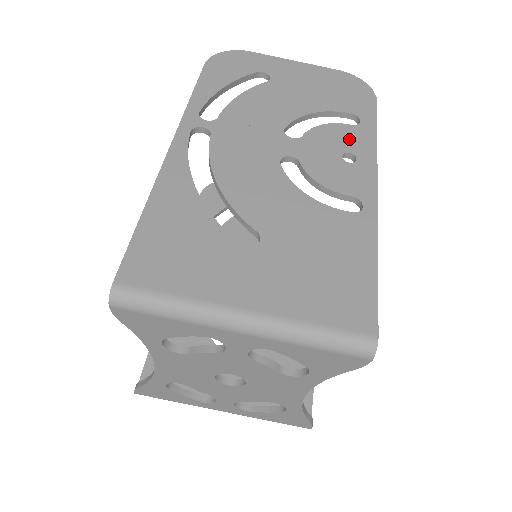
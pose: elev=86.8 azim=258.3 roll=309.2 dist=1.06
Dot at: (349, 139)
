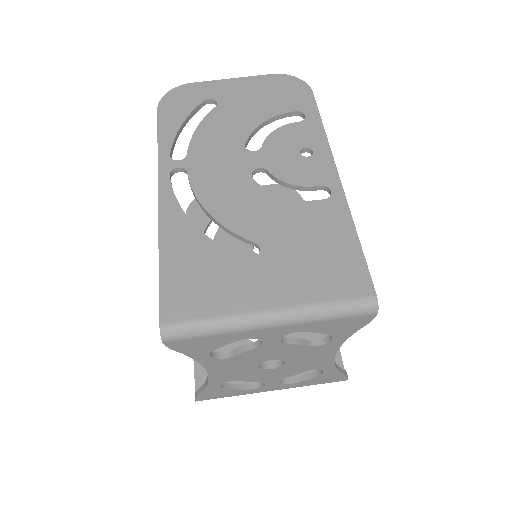
Dot at: (301, 135)
